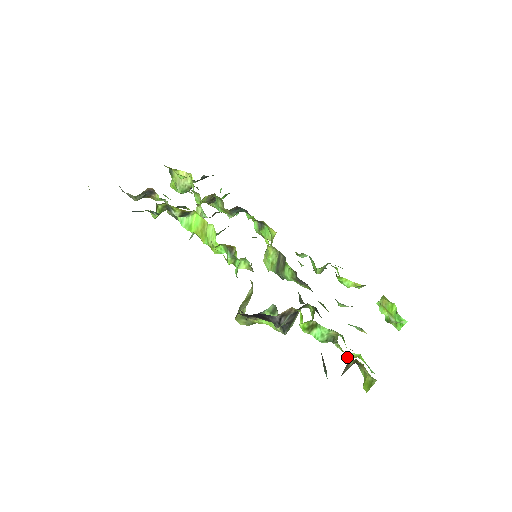
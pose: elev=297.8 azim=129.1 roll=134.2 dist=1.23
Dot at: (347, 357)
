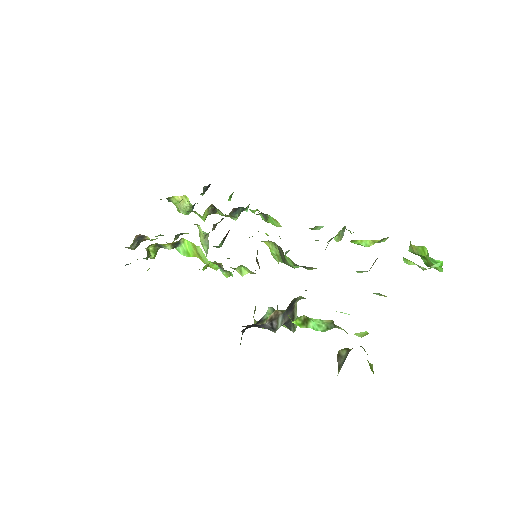
Dot at: (359, 336)
